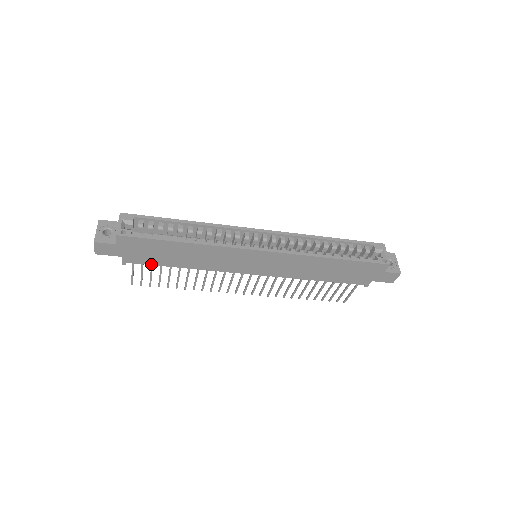
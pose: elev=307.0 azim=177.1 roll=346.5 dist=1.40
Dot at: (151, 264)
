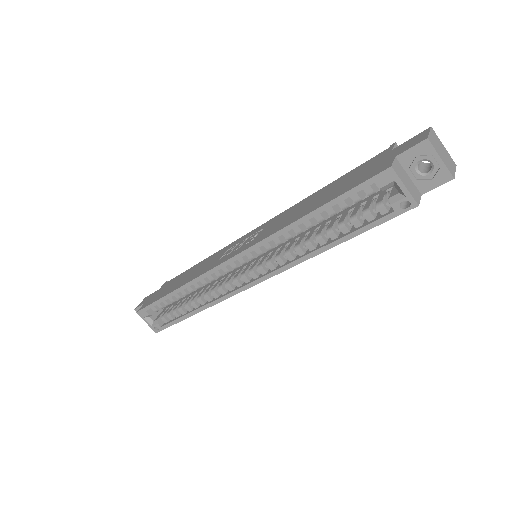
Dot at: occluded
